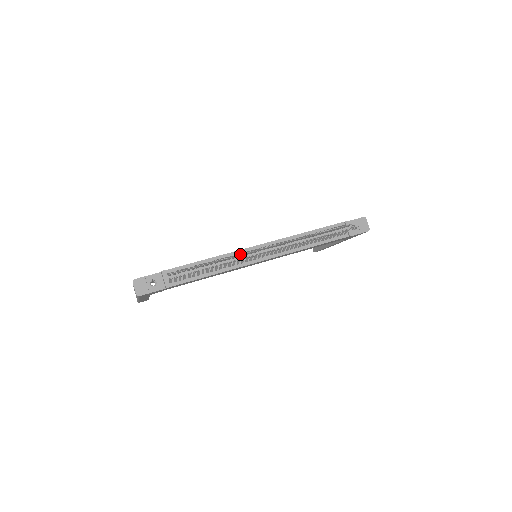
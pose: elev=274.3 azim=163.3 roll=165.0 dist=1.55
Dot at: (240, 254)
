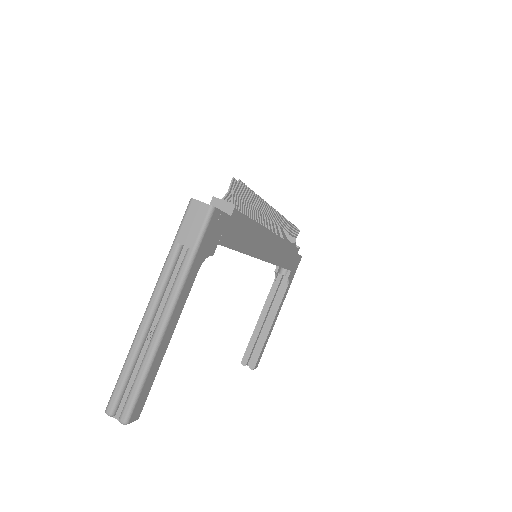
Dot at: occluded
